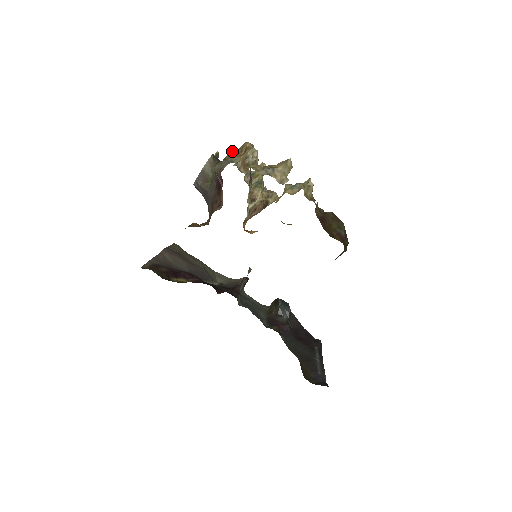
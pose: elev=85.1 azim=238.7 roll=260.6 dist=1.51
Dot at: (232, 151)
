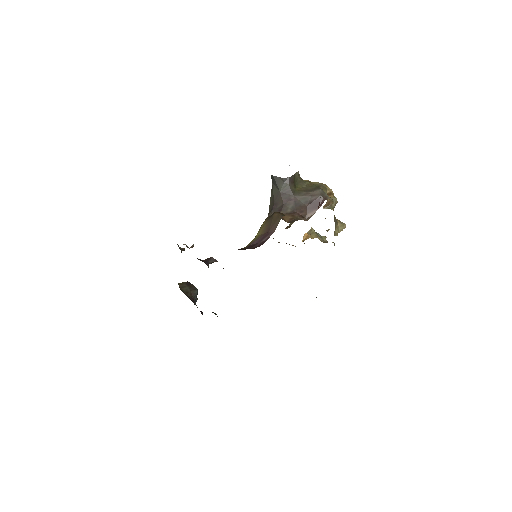
Dot at: (324, 186)
